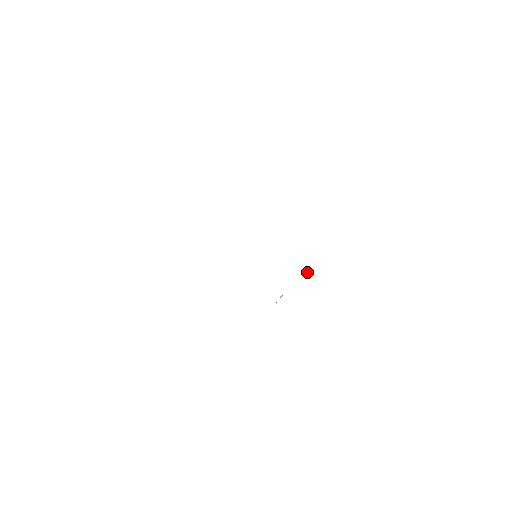
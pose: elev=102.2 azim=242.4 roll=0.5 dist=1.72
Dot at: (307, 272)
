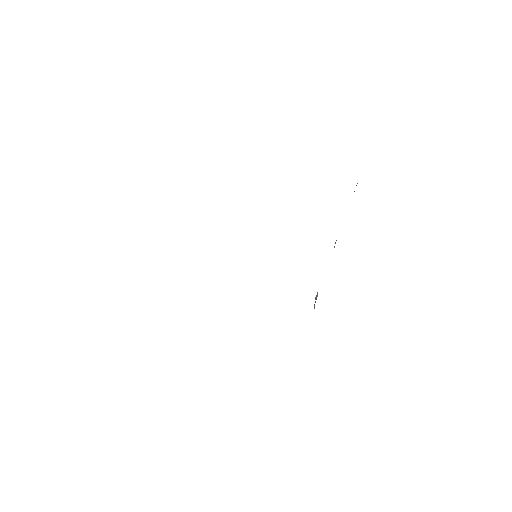
Dot at: occluded
